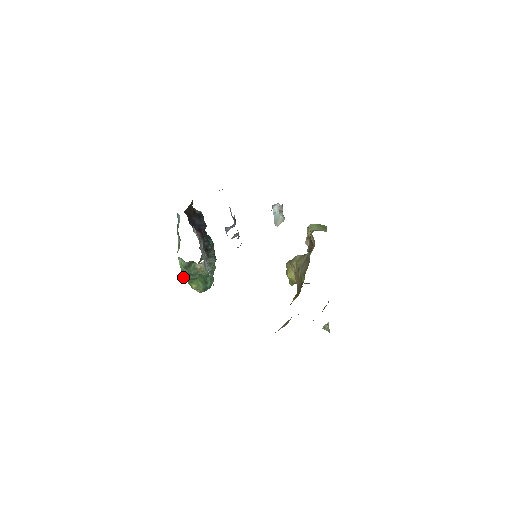
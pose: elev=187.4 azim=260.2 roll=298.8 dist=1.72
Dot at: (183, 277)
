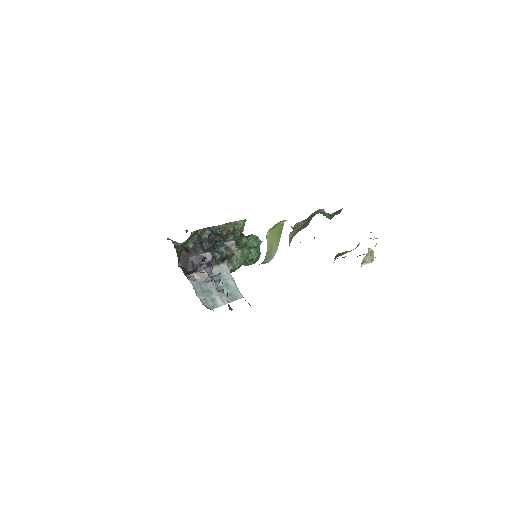
Dot at: occluded
